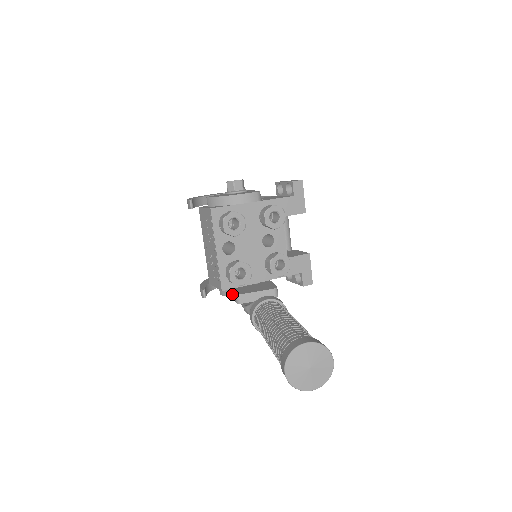
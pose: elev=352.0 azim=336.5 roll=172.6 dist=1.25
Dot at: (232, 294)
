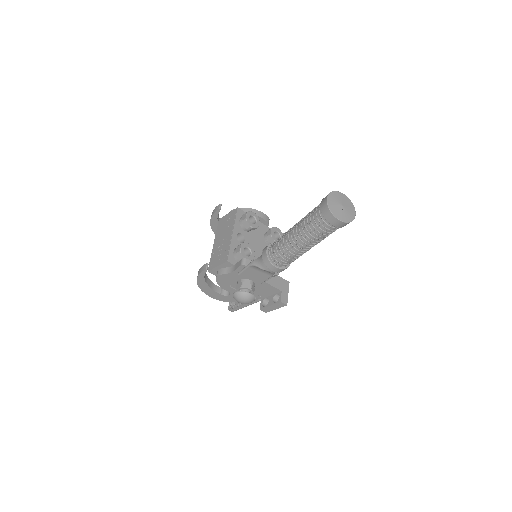
Dot at: (233, 268)
